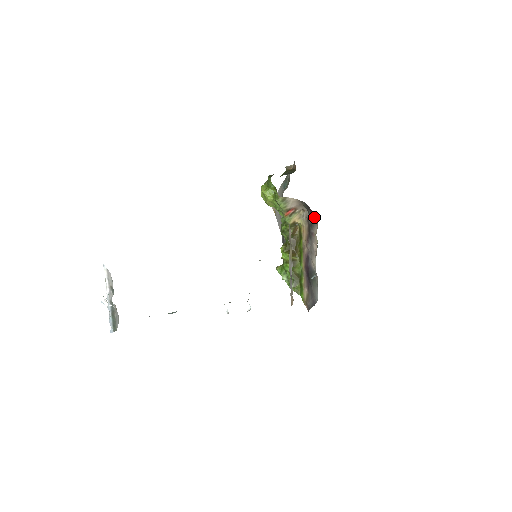
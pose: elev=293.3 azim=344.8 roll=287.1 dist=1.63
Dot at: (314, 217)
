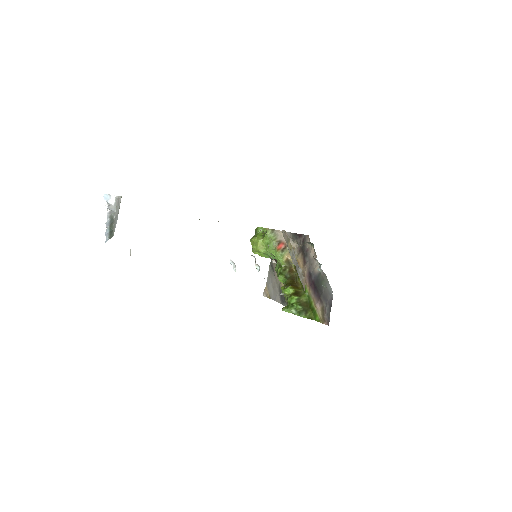
Dot at: (304, 237)
